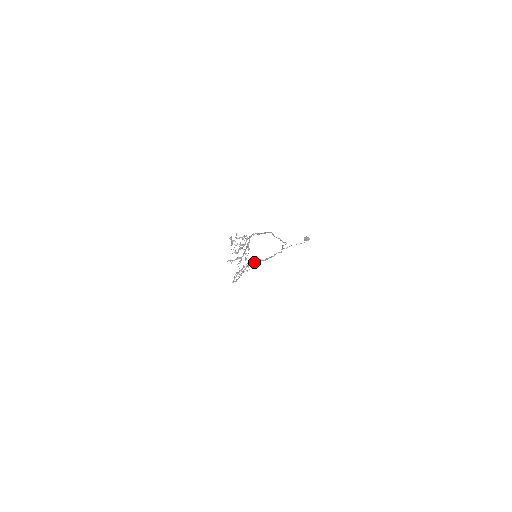
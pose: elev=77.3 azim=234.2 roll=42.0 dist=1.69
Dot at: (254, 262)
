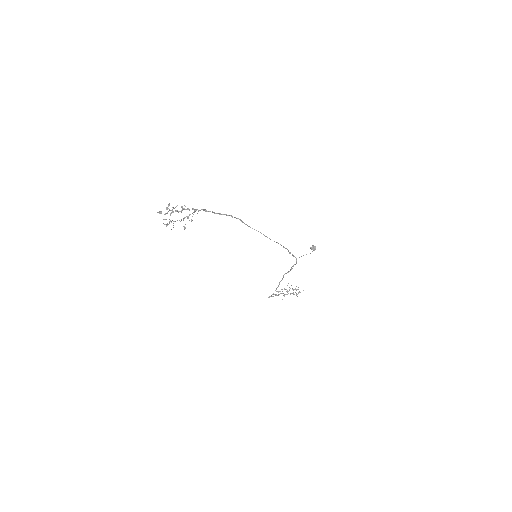
Dot at: (283, 276)
